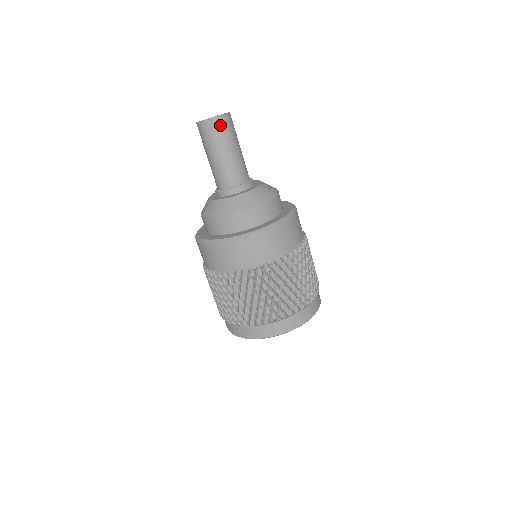
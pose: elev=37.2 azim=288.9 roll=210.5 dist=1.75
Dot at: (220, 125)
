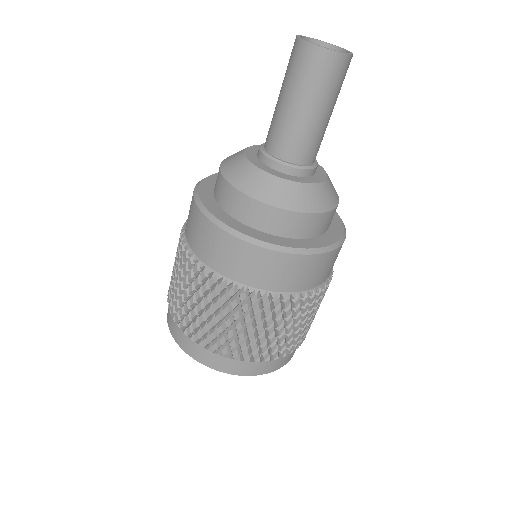
Dot at: (340, 68)
